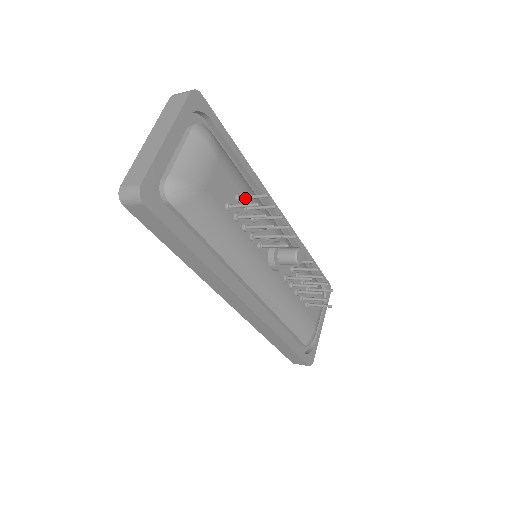
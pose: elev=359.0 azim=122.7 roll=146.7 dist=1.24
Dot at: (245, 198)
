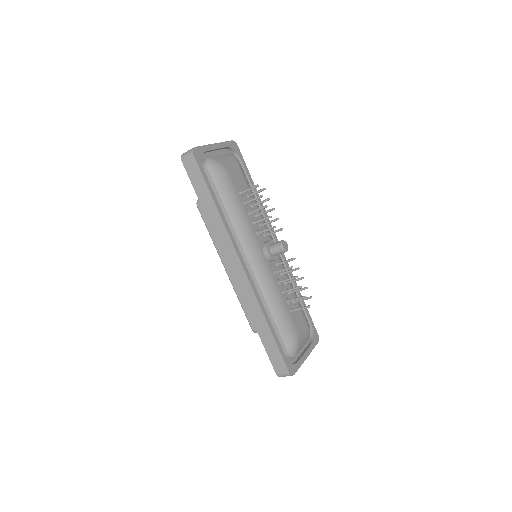
Dot at: (252, 194)
